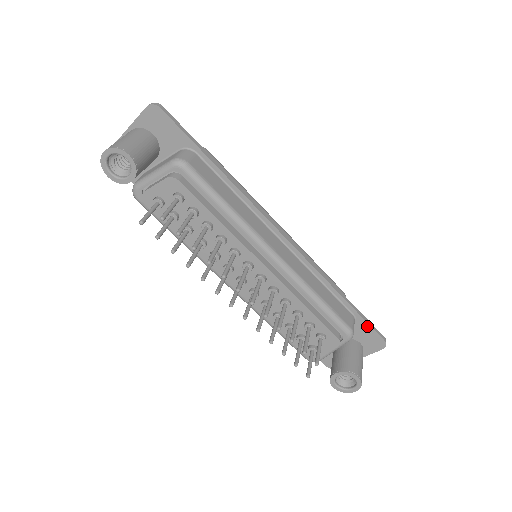
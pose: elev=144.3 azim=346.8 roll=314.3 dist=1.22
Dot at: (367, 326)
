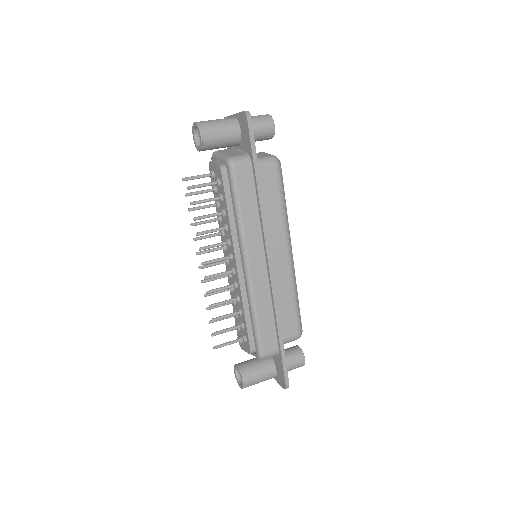
Dot at: (282, 365)
